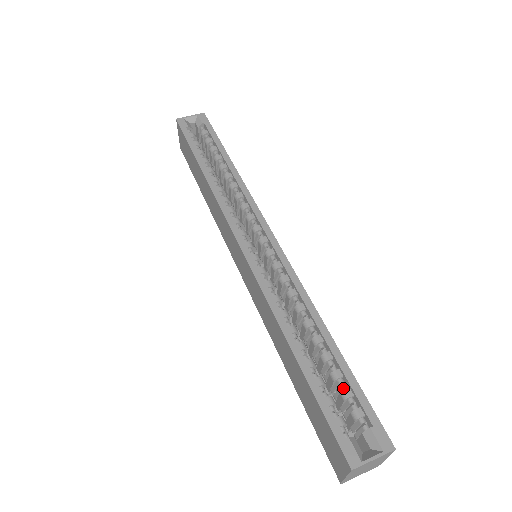
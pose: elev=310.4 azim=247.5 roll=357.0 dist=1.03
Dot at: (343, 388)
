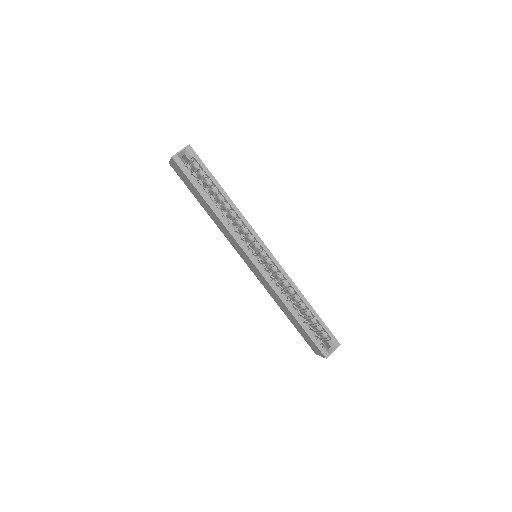
Dot at: (317, 325)
